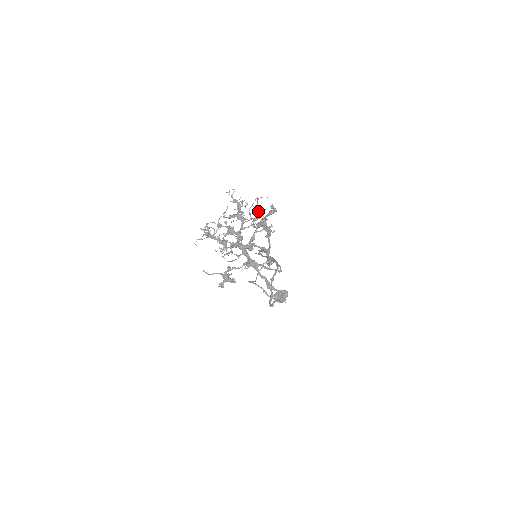
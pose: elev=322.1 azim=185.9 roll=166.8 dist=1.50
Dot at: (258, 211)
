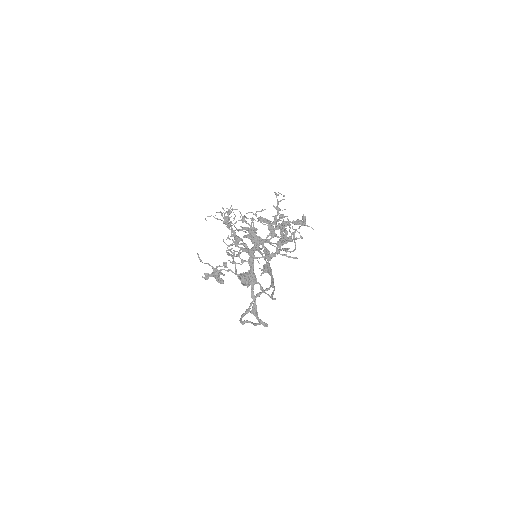
Dot at: (294, 236)
